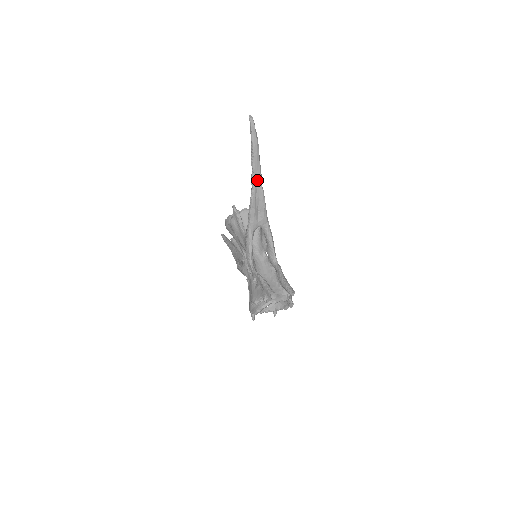
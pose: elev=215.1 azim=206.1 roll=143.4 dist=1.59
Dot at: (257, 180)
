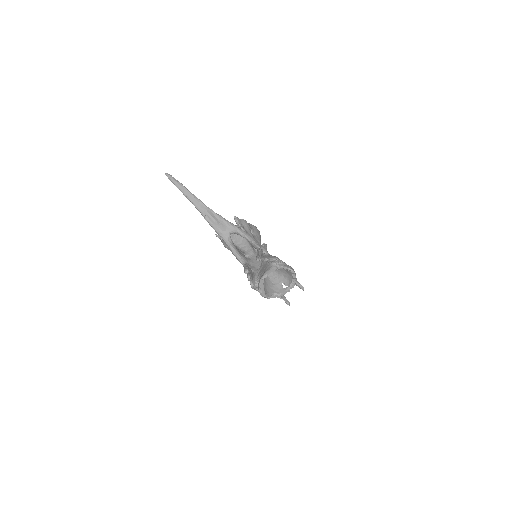
Dot at: (199, 205)
